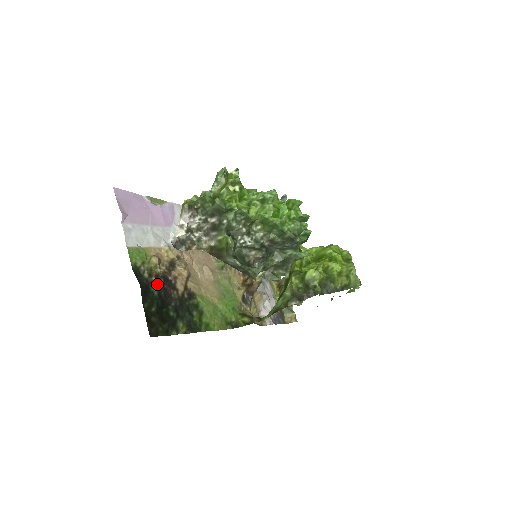
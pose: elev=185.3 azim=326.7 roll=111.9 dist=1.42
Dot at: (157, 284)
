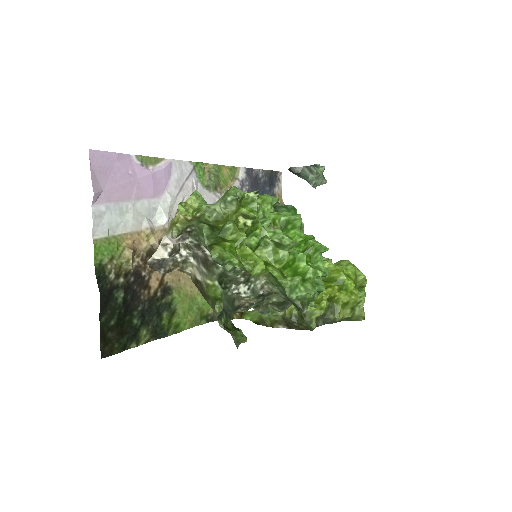
Dot at: (124, 287)
